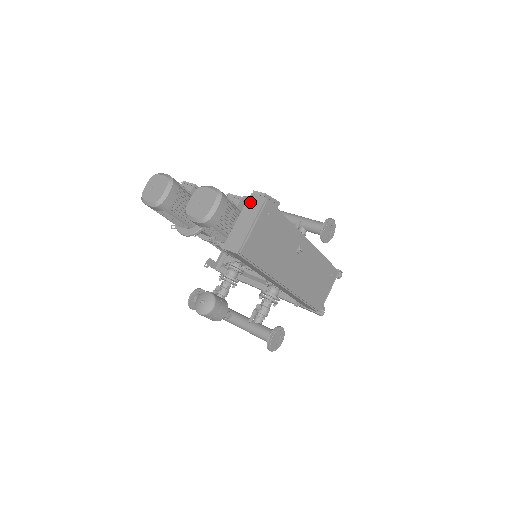
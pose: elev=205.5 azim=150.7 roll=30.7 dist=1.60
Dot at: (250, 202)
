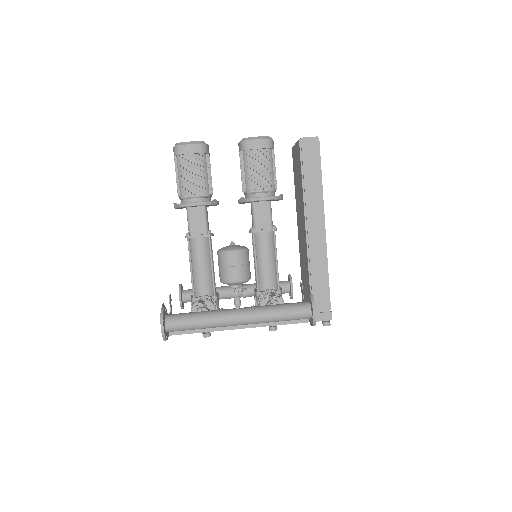
Dot at: occluded
